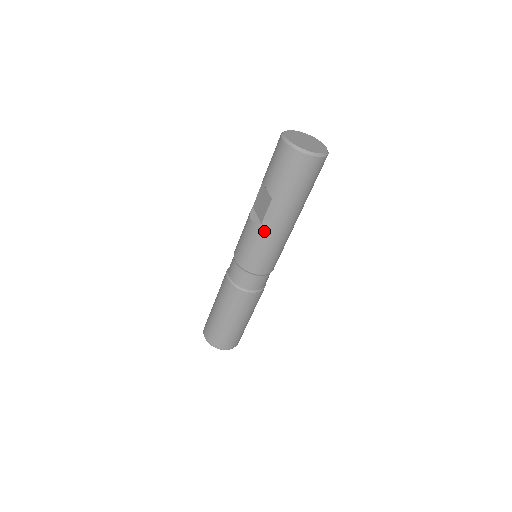
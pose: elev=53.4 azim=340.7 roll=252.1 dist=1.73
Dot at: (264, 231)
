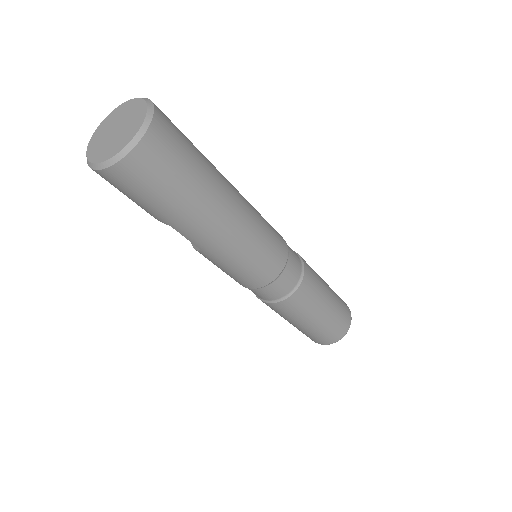
Dot at: (212, 253)
